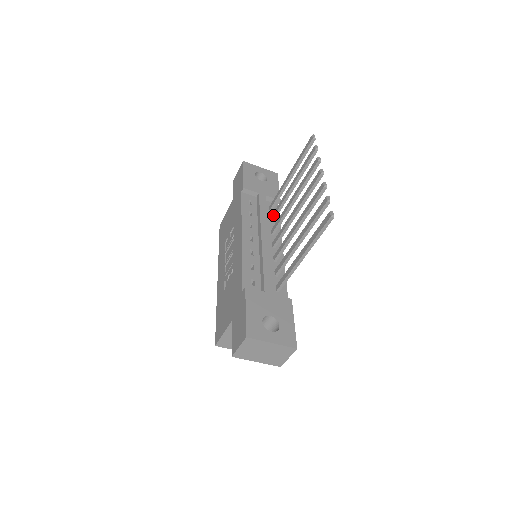
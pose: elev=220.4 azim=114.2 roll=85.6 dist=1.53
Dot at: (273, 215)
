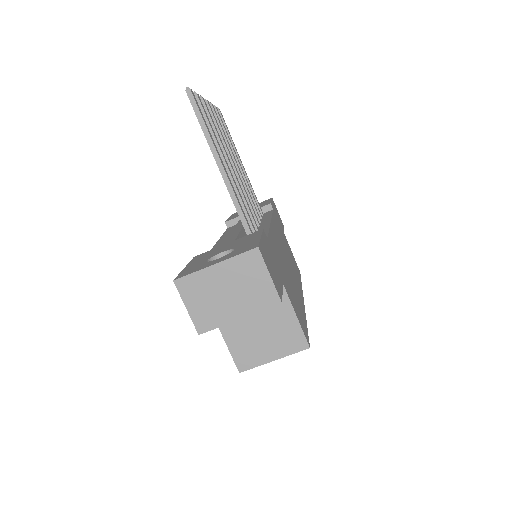
Dot at: occluded
